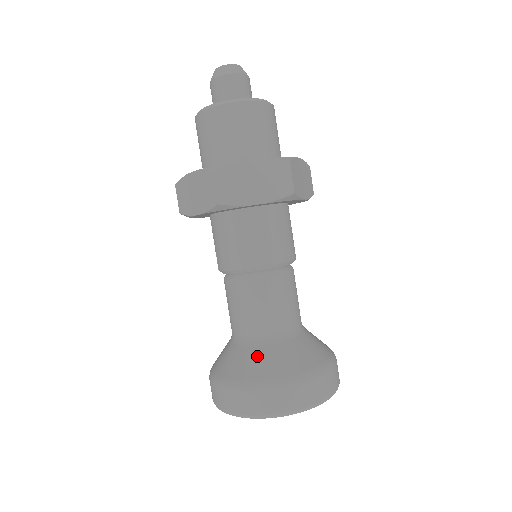
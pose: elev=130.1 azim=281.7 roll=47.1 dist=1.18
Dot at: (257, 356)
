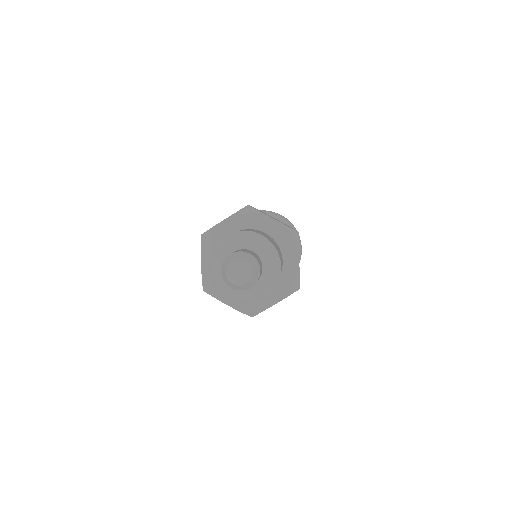
Dot at: occluded
